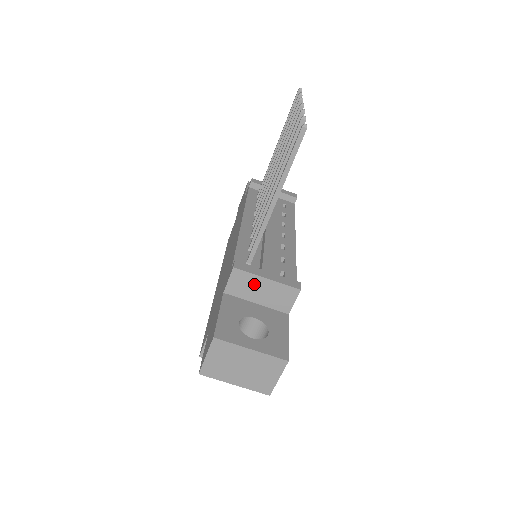
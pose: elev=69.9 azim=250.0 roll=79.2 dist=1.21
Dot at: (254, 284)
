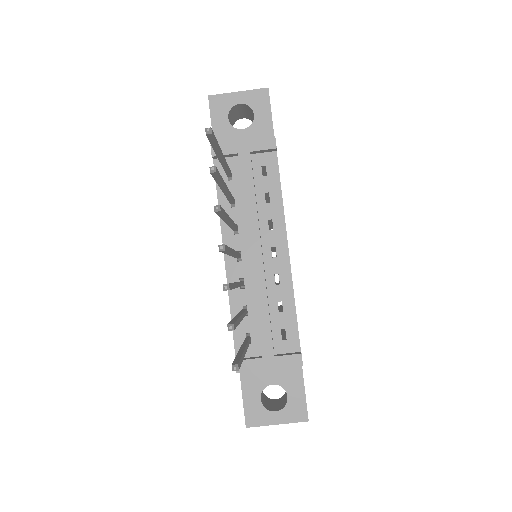
Dot at: occluded
